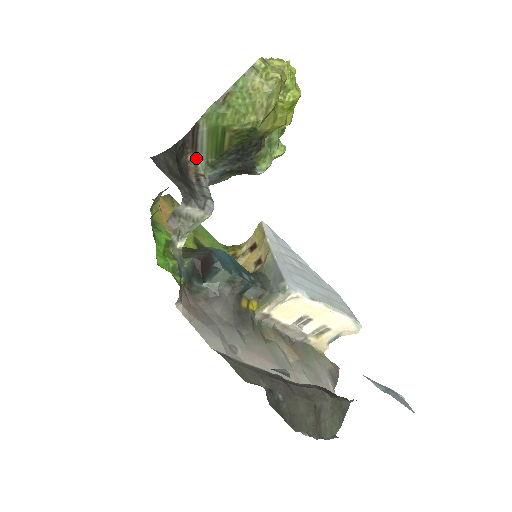
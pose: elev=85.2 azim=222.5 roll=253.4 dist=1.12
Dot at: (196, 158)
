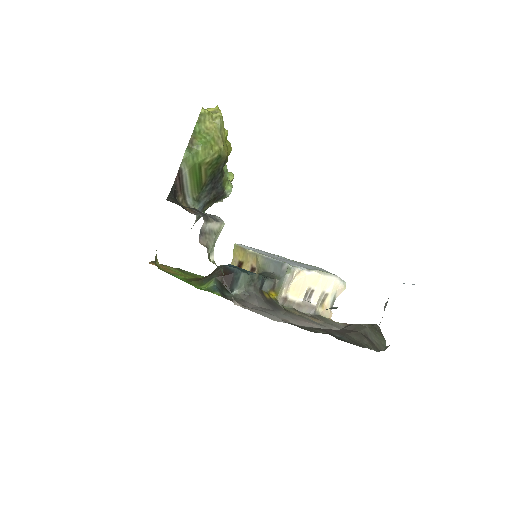
Dot at: (185, 199)
